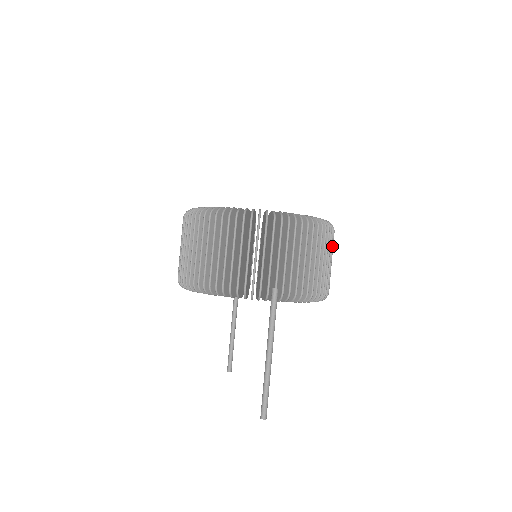
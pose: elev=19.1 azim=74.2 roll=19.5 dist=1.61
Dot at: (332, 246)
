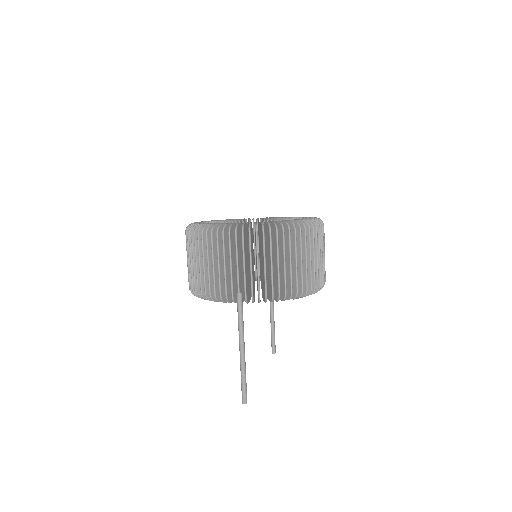
Dot at: (310, 244)
